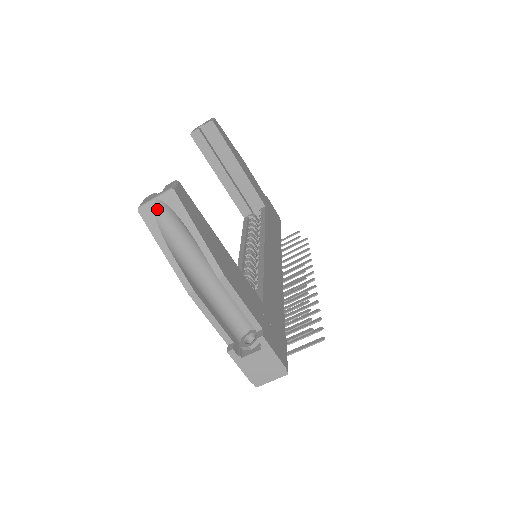
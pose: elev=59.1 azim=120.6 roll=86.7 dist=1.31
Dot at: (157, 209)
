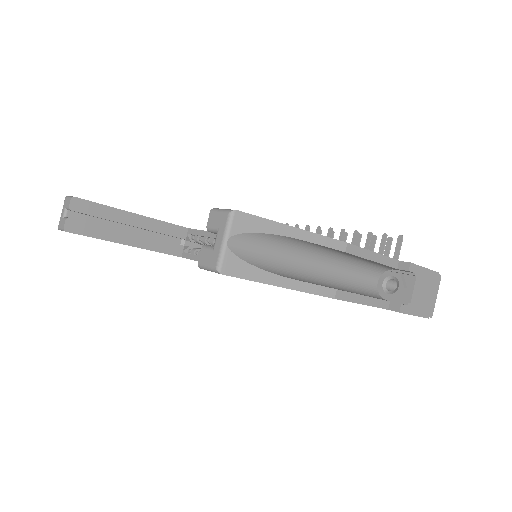
Dot at: (236, 250)
